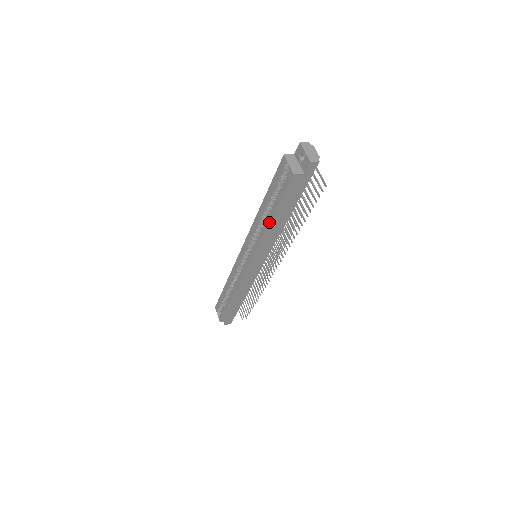
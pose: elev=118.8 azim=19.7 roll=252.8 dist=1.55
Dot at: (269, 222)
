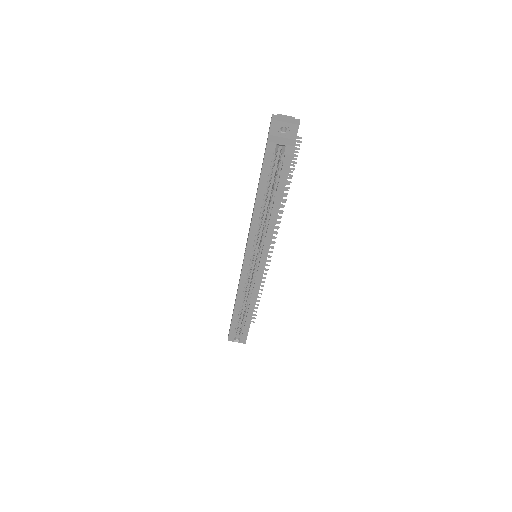
Dot at: (278, 210)
